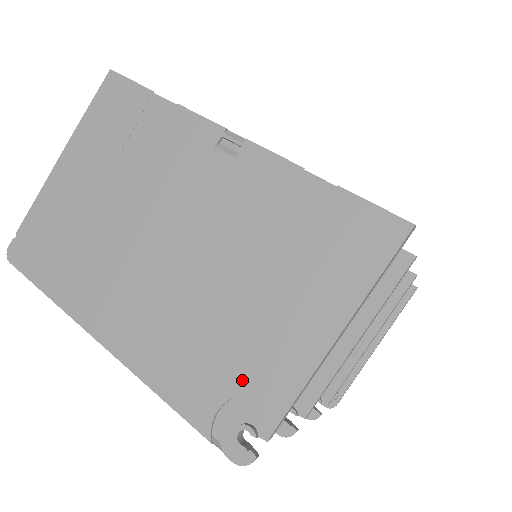
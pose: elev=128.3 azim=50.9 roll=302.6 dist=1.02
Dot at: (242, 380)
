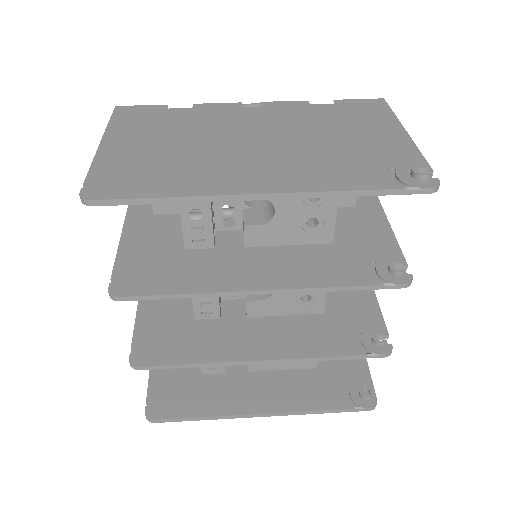
Dot at: (384, 160)
